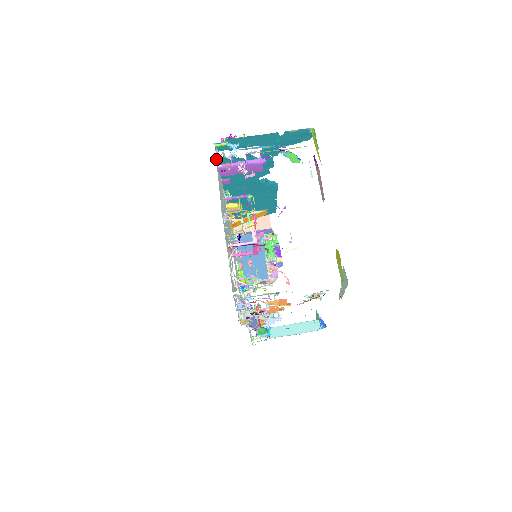
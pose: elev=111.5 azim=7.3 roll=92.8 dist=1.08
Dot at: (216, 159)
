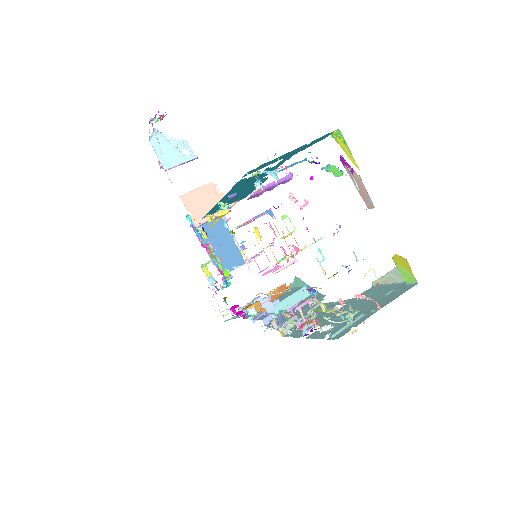
Dot at: occluded
